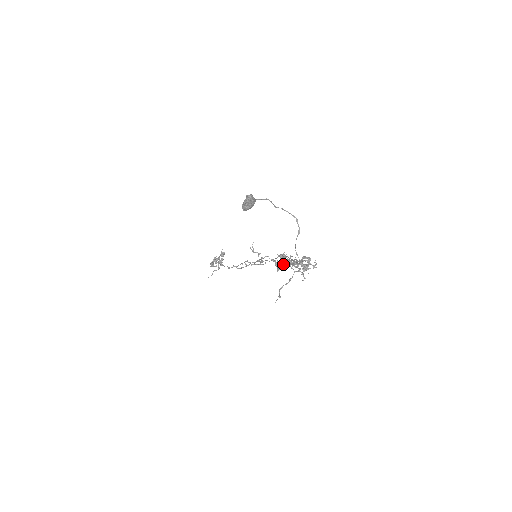
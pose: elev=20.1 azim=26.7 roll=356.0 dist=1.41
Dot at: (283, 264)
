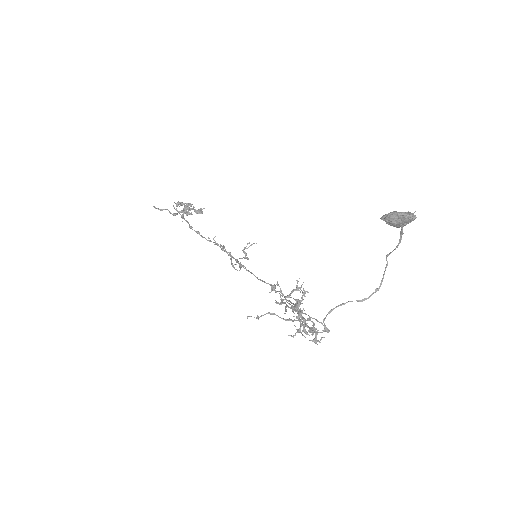
Dot at: occluded
